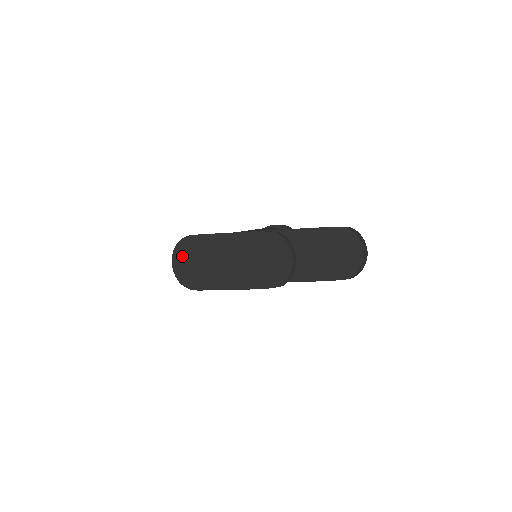
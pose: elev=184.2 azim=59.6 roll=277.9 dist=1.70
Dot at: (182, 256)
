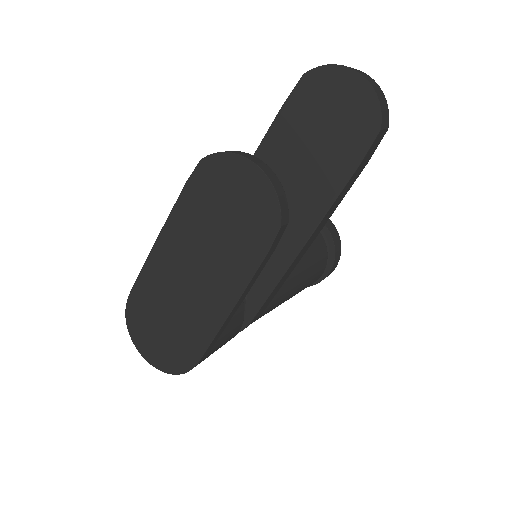
Dot at: (144, 335)
